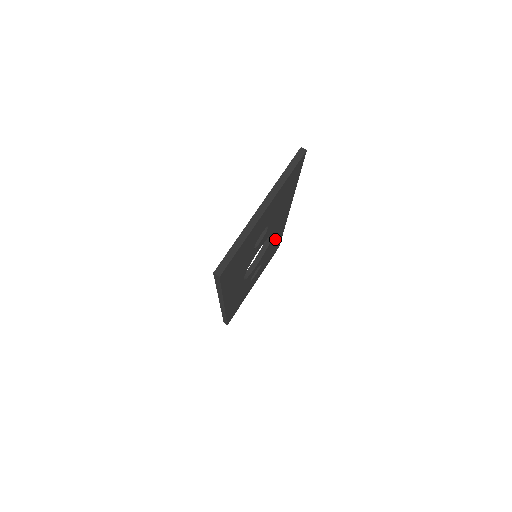
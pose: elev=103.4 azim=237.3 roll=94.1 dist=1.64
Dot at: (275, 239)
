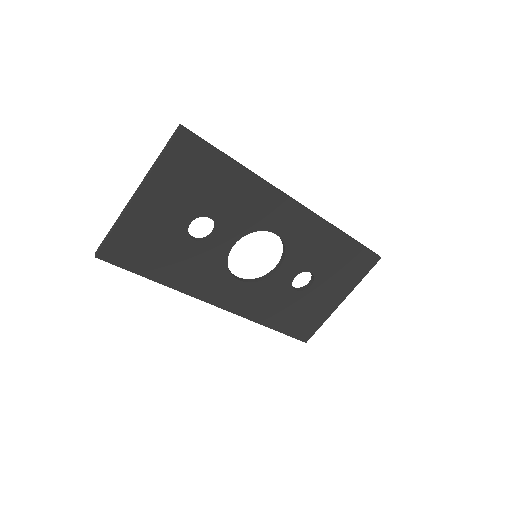
Dot at: (313, 241)
